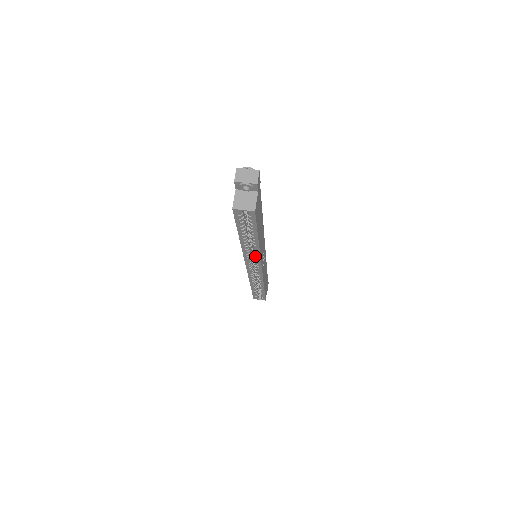
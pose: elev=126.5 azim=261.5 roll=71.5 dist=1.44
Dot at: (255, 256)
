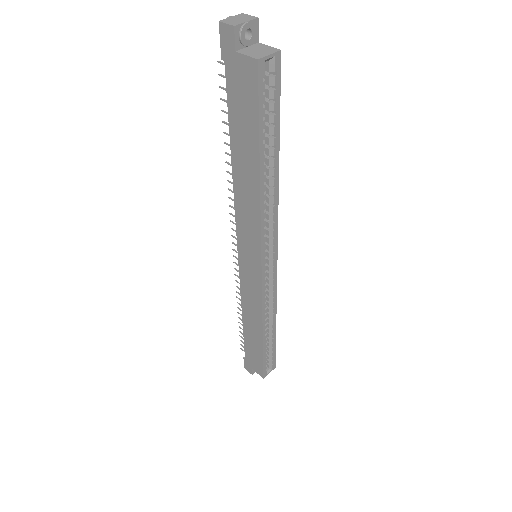
Dot at: (272, 218)
